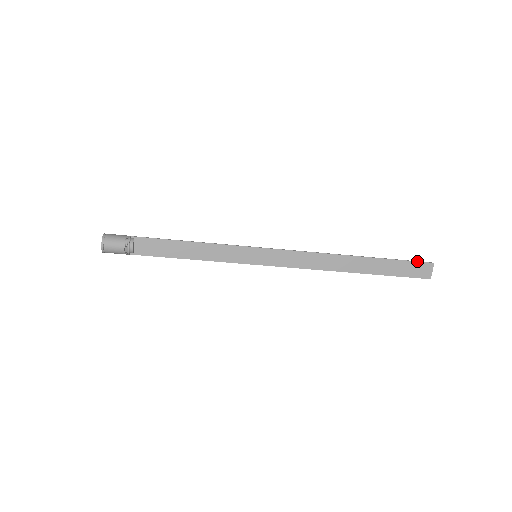
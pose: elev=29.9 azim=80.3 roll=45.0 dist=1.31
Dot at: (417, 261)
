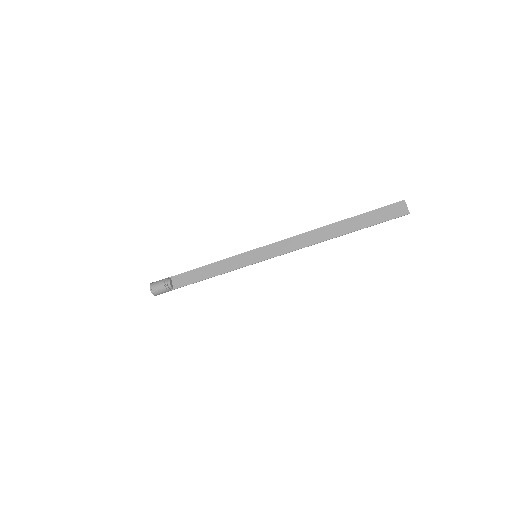
Dot at: (388, 205)
